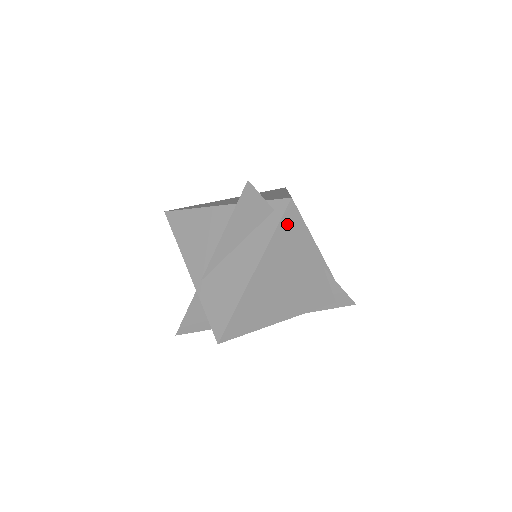
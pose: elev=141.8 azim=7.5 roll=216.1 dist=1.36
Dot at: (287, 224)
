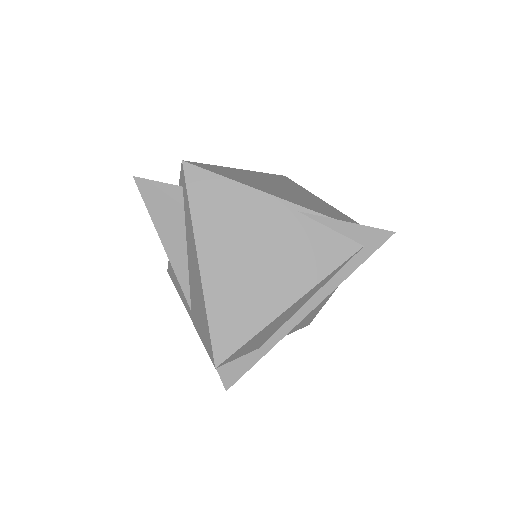
Dot at: (200, 190)
